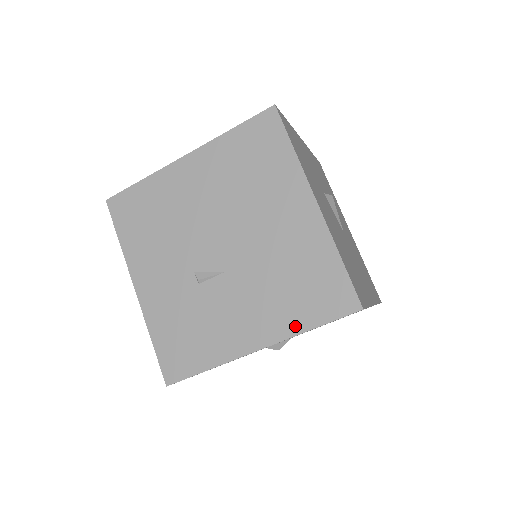
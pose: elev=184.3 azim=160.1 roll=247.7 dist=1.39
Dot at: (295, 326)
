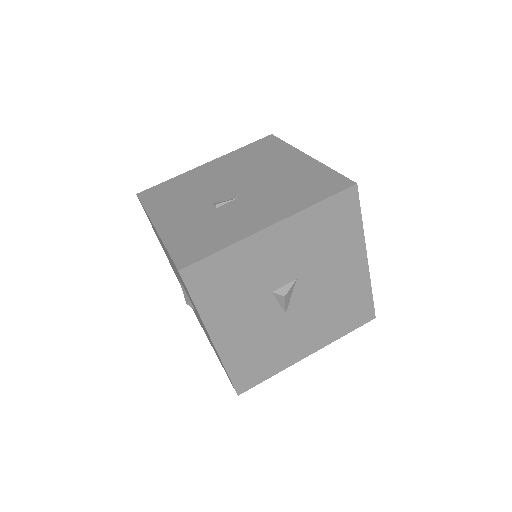
Dot at: (303, 205)
